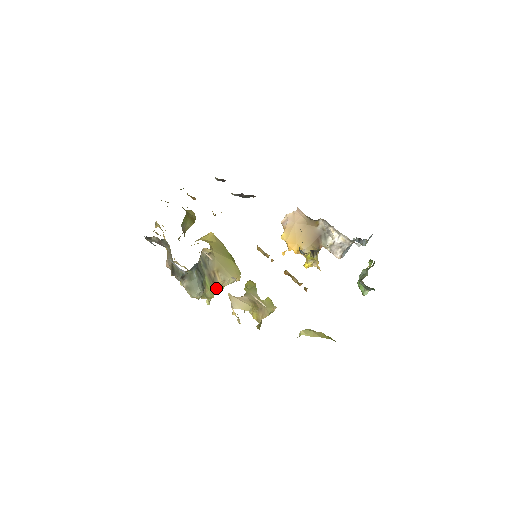
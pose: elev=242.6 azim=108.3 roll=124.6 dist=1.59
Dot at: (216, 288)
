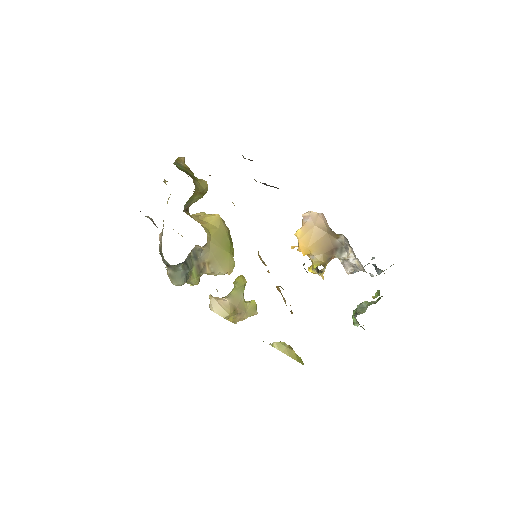
Dot at: occluded
